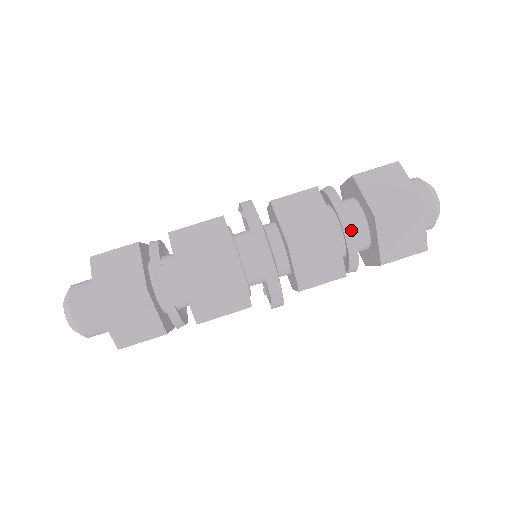
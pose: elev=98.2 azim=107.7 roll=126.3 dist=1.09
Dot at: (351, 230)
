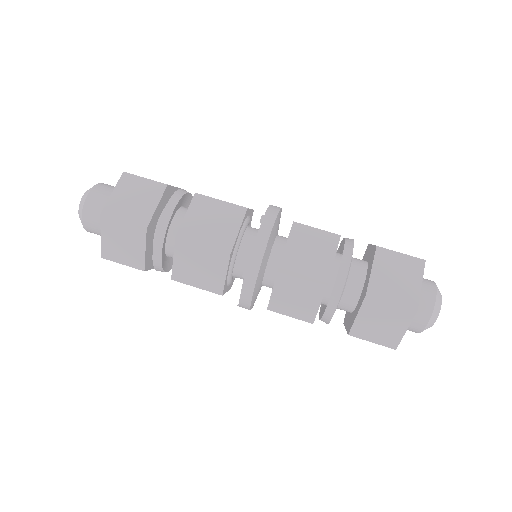
Dot at: (351, 248)
